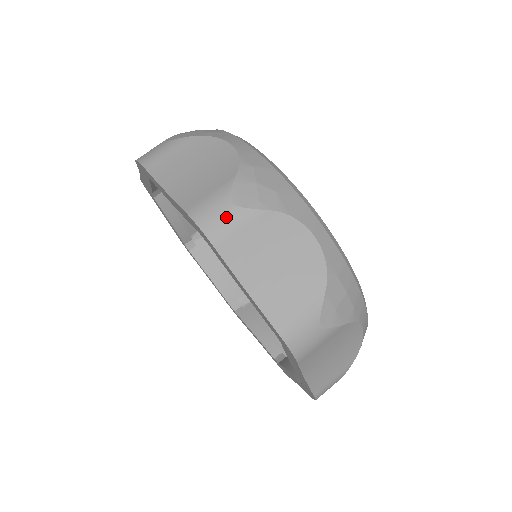
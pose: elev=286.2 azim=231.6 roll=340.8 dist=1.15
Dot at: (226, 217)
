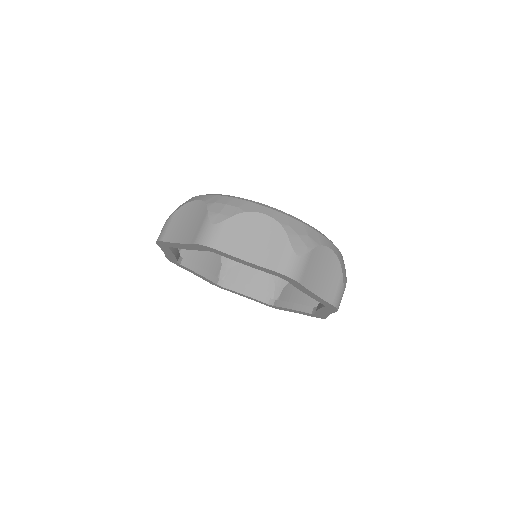
Dot at: (299, 265)
